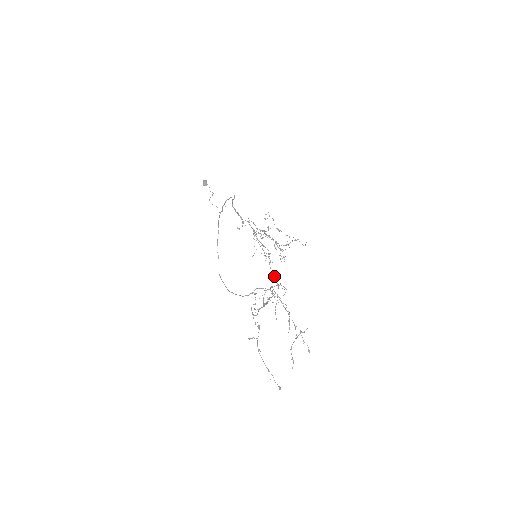
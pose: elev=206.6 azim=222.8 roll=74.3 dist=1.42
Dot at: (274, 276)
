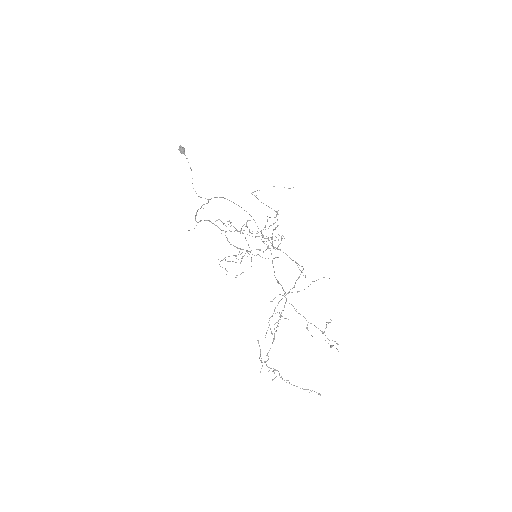
Dot at: (270, 301)
